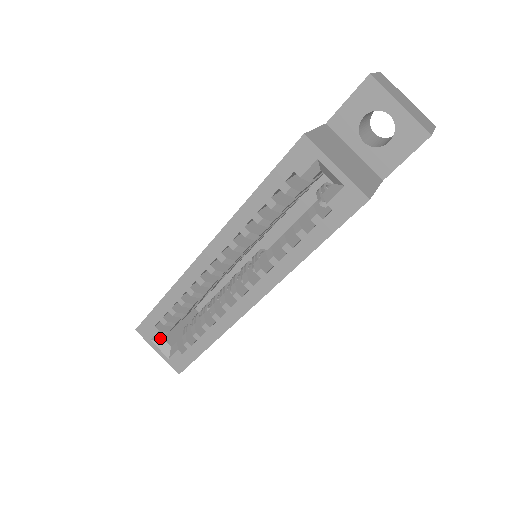
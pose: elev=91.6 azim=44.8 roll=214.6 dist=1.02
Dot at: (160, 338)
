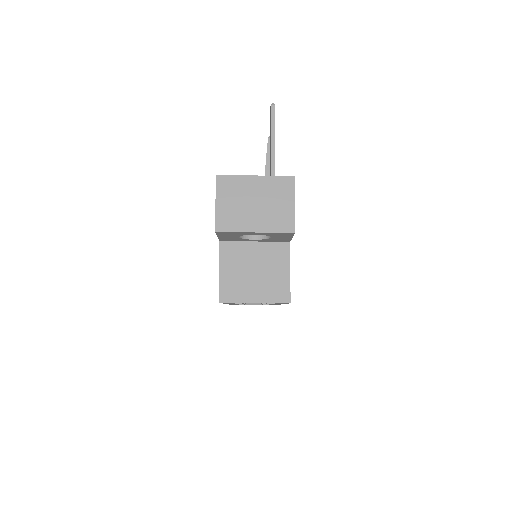
Dot at: occluded
